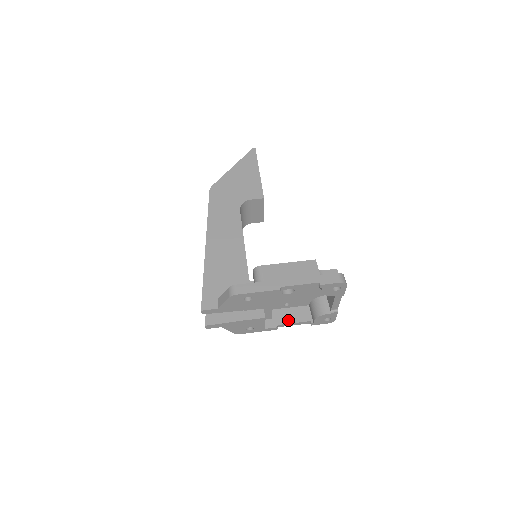
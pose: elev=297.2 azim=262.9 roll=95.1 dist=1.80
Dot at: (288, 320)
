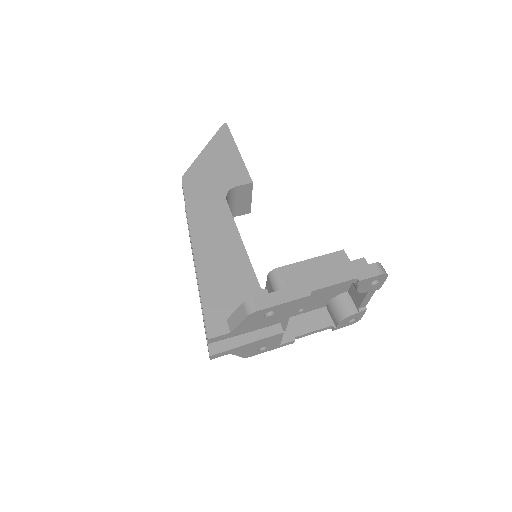
Dot at: (305, 329)
